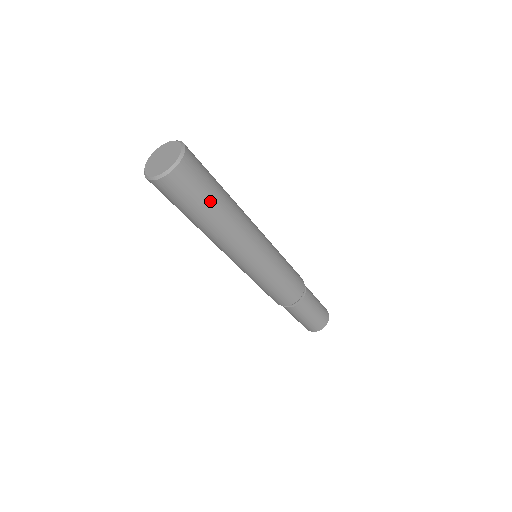
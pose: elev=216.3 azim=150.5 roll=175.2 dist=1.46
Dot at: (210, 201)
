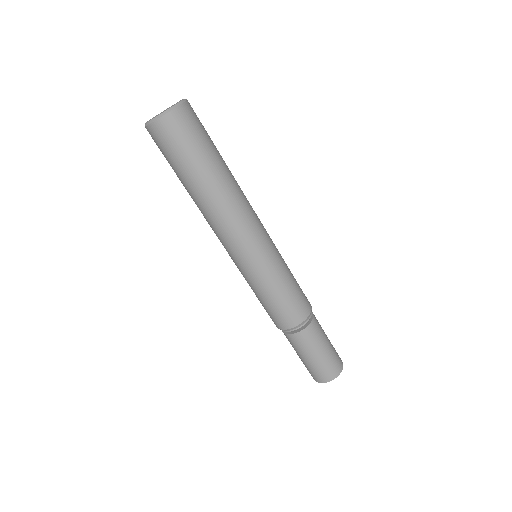
Dot at: (208, 157)
